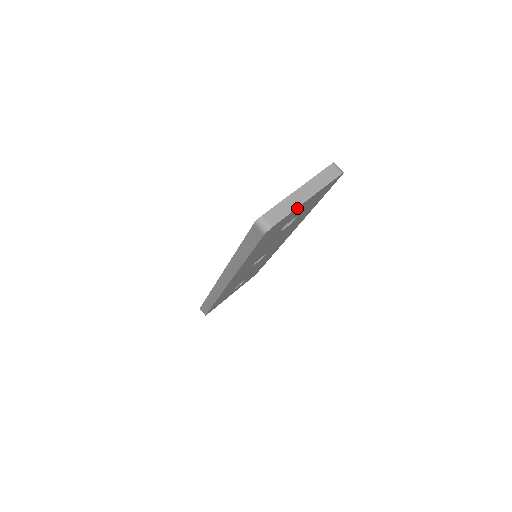
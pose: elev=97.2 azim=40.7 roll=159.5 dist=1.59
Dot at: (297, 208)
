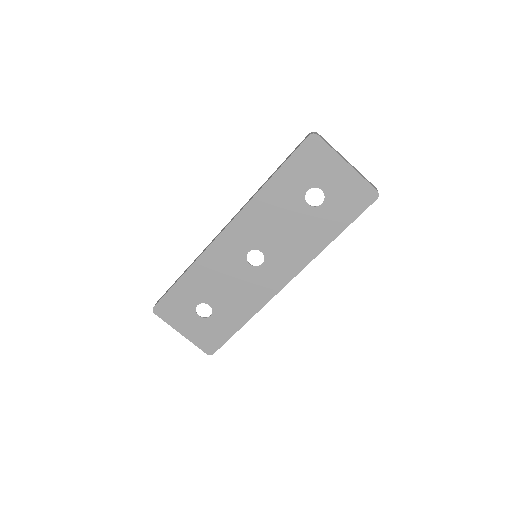
Dot at: (338, 157)
